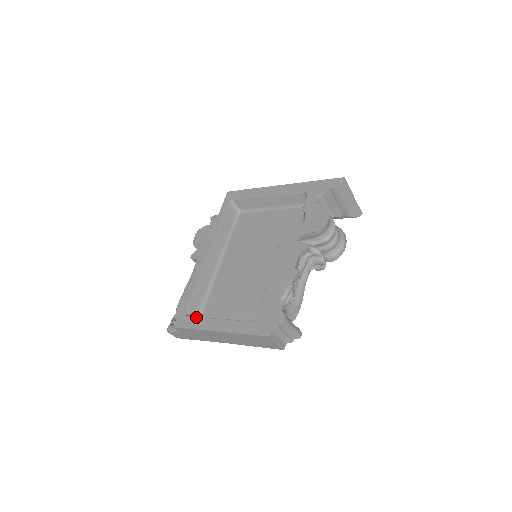
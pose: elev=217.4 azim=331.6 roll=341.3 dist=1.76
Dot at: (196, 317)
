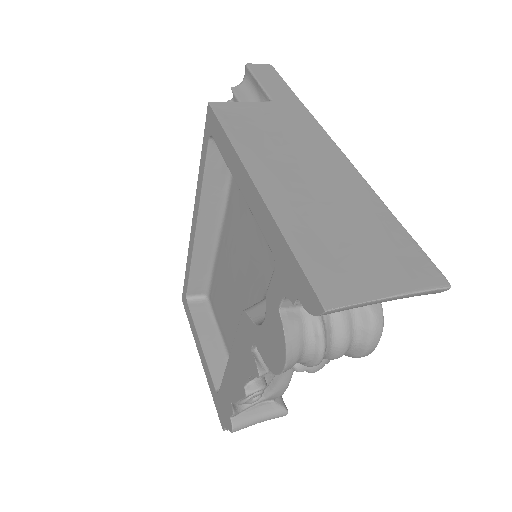
Dot at: (190, 314)
